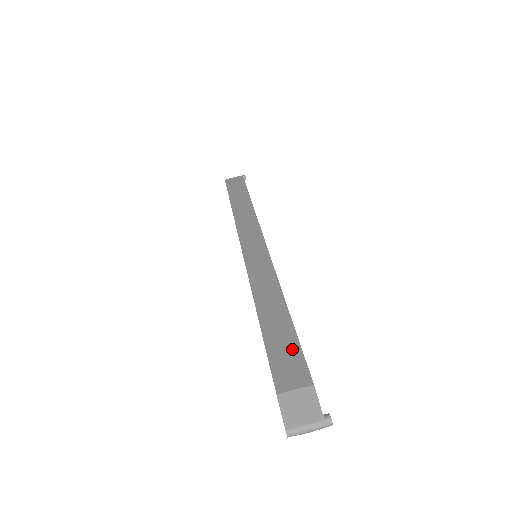
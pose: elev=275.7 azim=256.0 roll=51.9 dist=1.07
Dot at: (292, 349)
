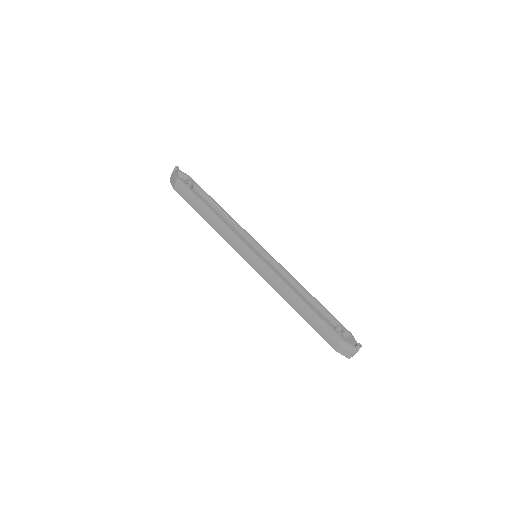
Dot at: (324, 326)
